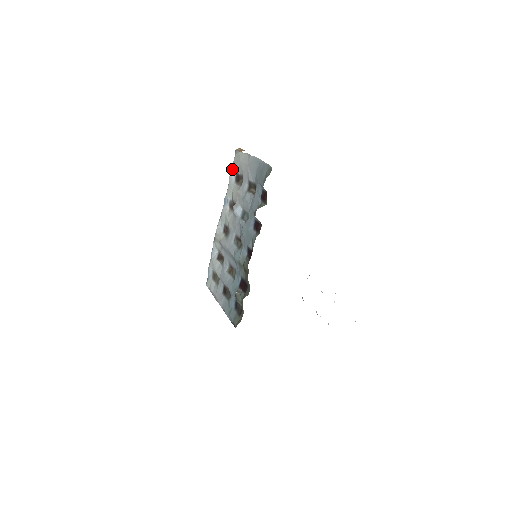
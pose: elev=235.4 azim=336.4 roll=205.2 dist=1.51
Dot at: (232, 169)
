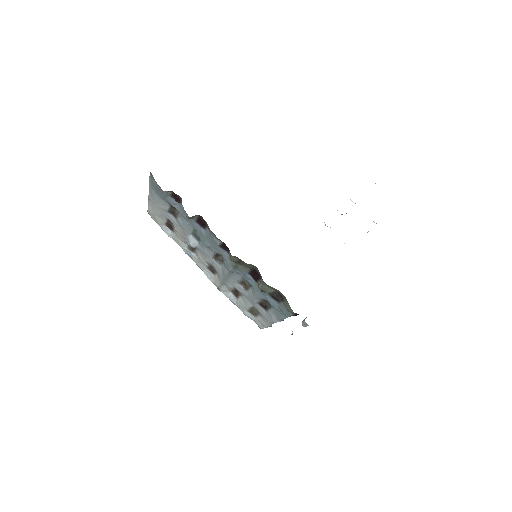
Dot at: (161, 228)
